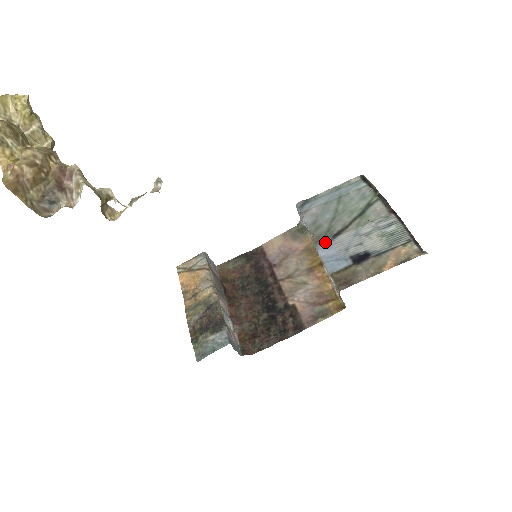
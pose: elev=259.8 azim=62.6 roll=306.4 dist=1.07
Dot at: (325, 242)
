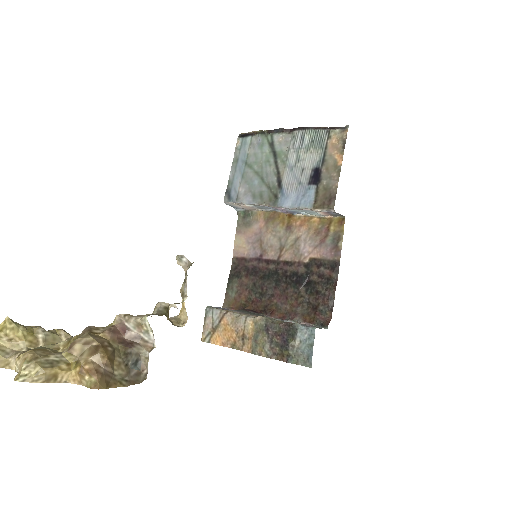
Dot at: (279, 197)
